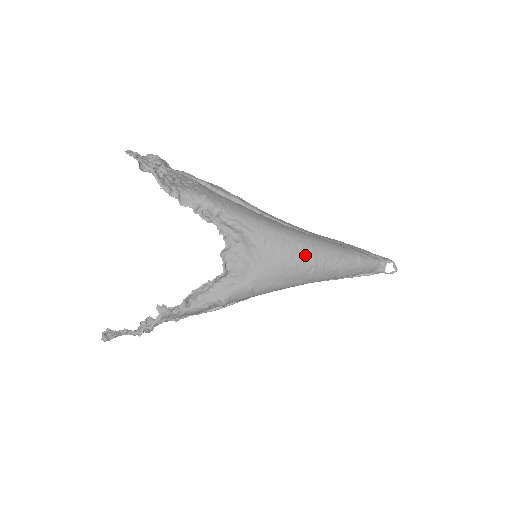
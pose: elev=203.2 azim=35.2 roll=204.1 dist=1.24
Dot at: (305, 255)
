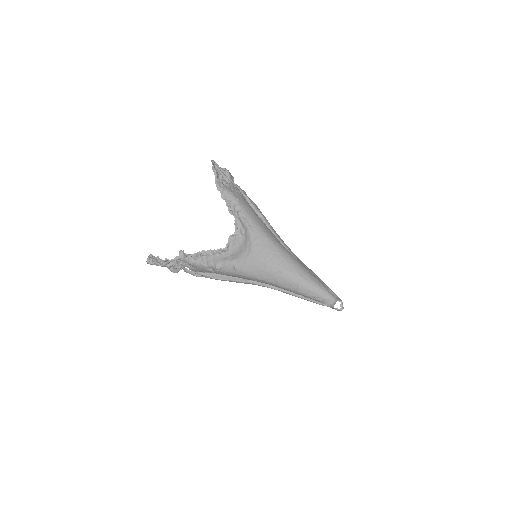
Dot at: (278, 261)
